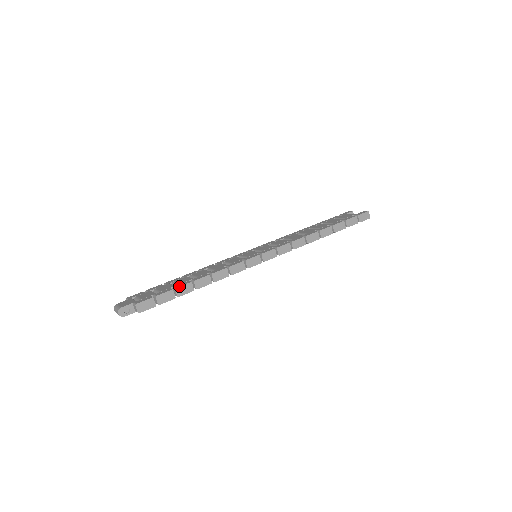
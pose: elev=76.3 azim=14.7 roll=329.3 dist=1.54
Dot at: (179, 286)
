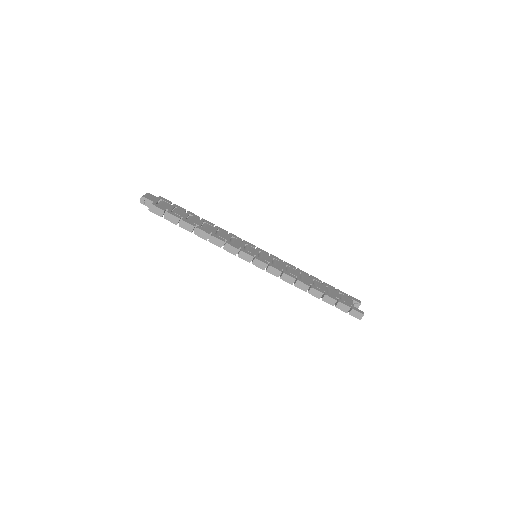
Dot at: (185, 221)
